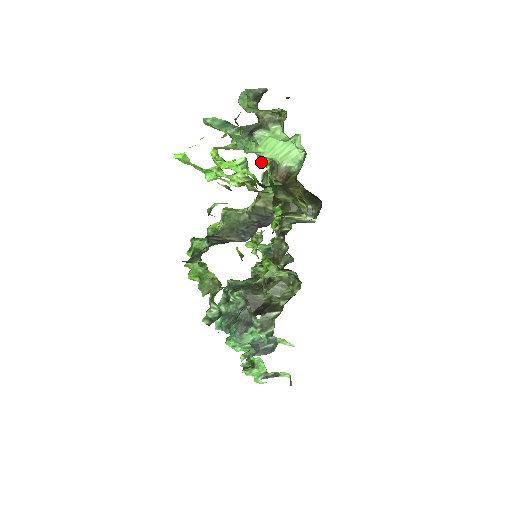
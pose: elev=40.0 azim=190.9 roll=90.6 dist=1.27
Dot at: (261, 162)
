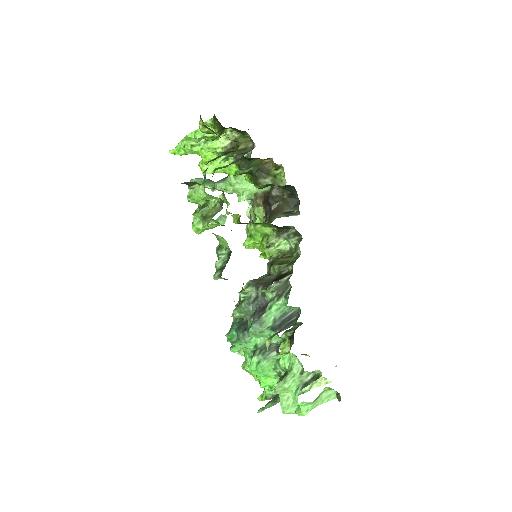
Dot at: (242, 199)
